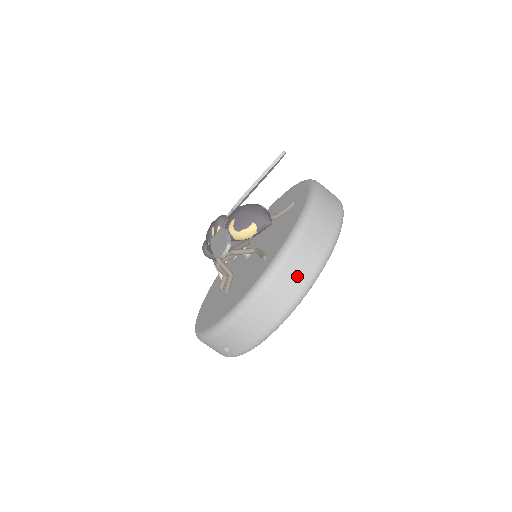
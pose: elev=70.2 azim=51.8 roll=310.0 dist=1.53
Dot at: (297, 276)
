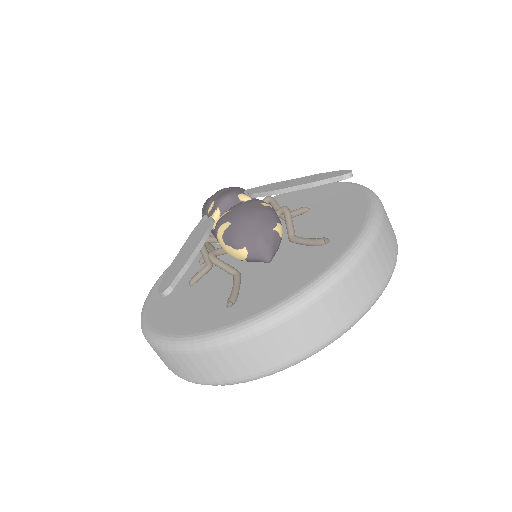
Dot at: (242, 364)
